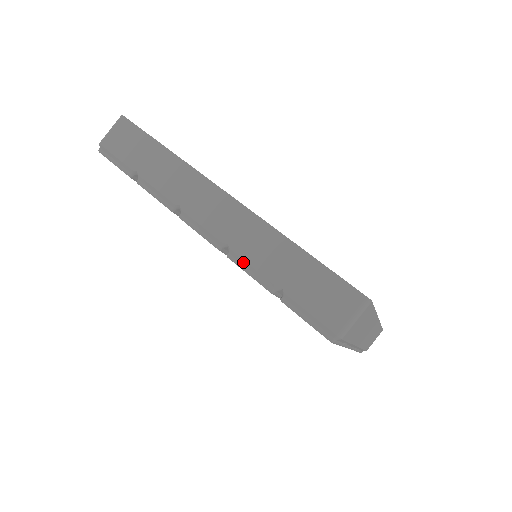
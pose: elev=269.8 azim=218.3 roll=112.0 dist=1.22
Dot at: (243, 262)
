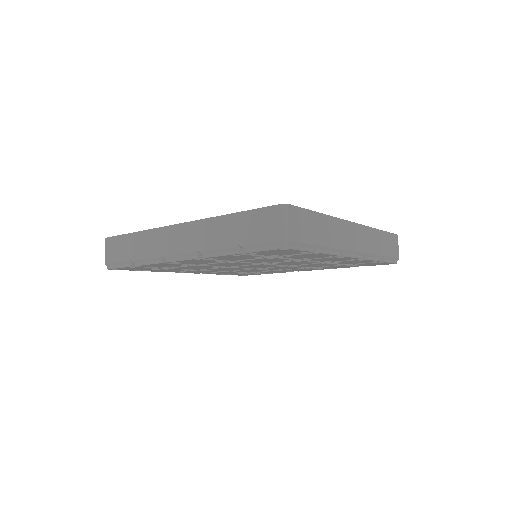
Dot at: (211, 252)
